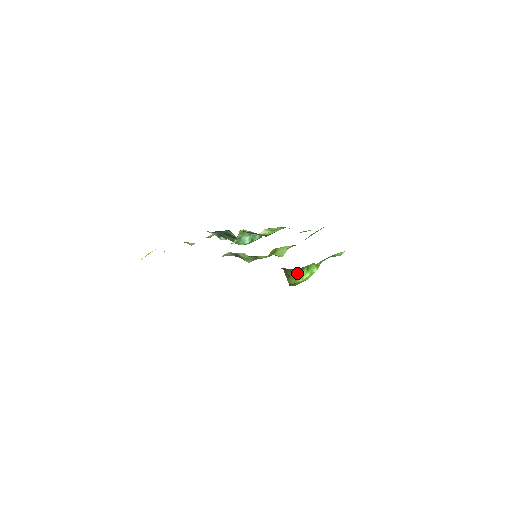
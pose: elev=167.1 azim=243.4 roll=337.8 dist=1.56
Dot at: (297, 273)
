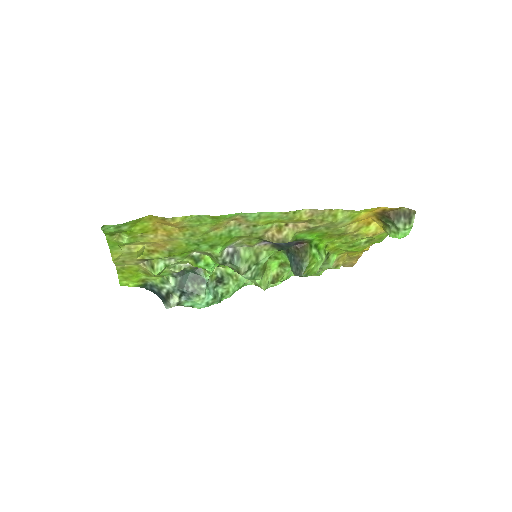
Dot at: (313, 250)
